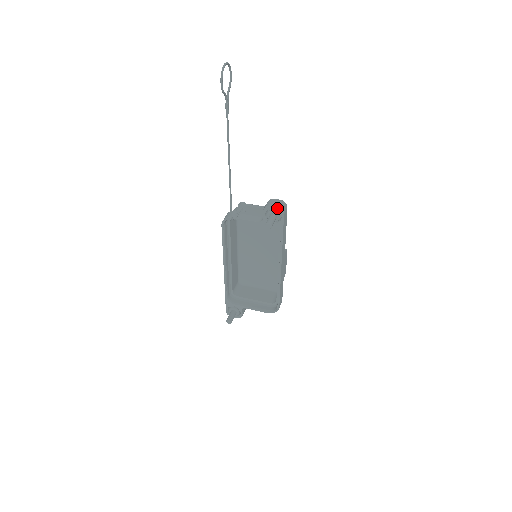
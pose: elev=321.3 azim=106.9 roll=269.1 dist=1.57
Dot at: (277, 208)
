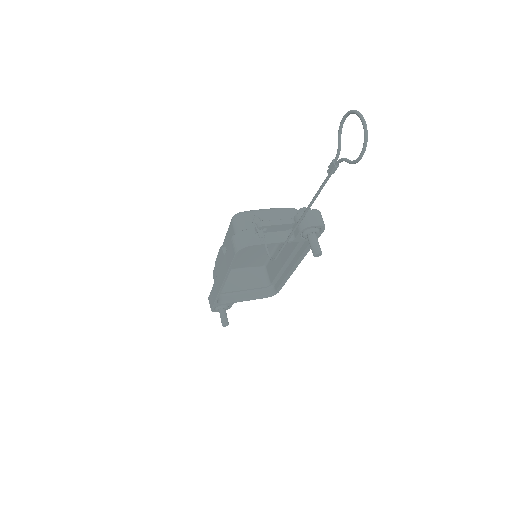
Dot at: (319, 226)
